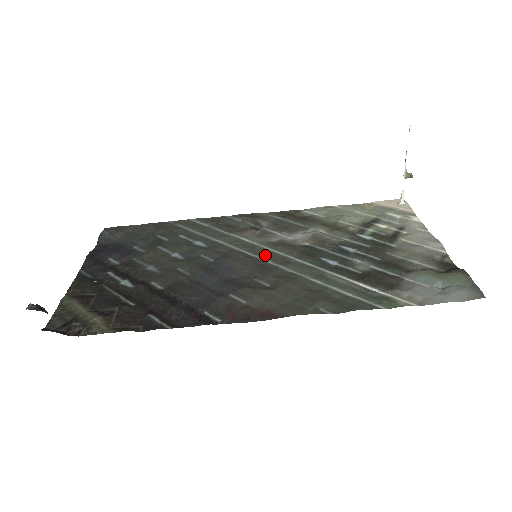
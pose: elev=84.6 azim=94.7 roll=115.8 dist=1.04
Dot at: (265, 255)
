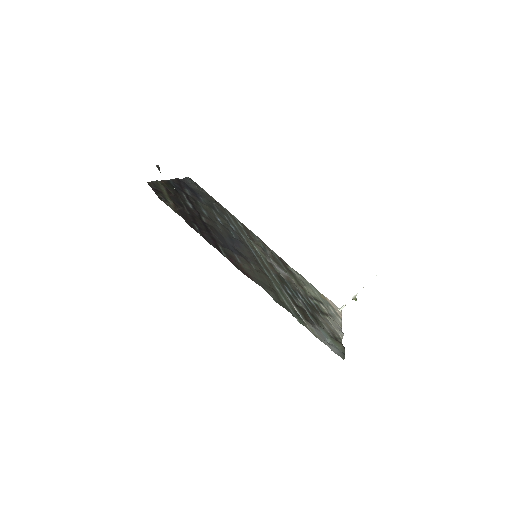
Dot at: (260, 260)
